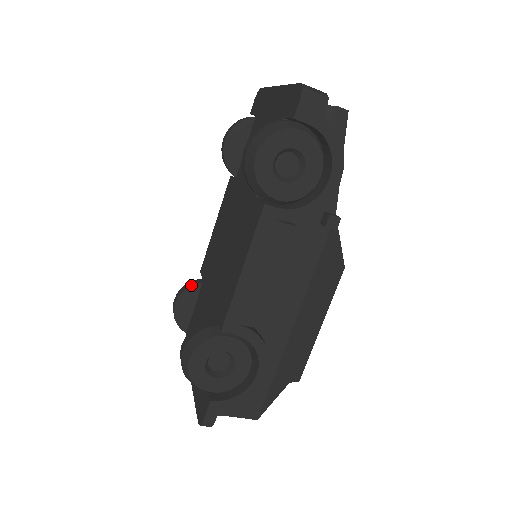
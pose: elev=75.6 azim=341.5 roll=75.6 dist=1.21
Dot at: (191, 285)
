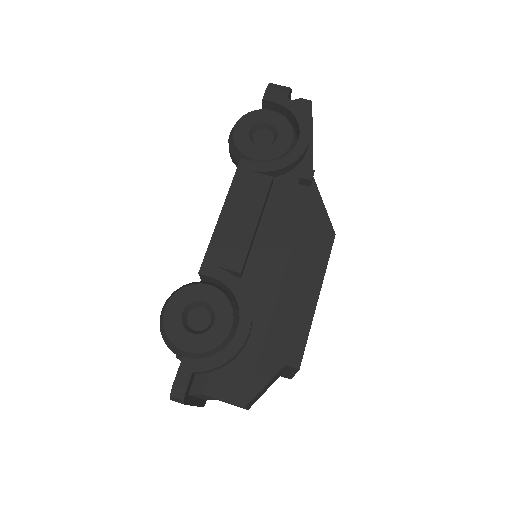
Dot at: occluded
